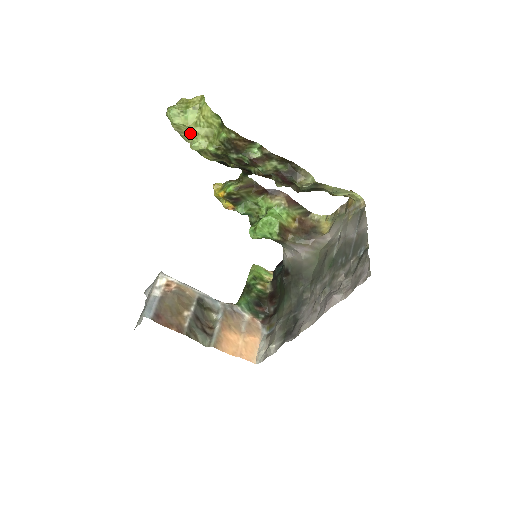
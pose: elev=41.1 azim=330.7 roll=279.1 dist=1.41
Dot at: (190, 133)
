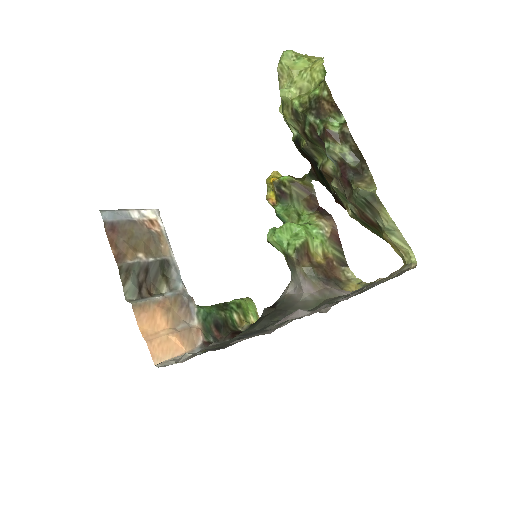
Dot at: (288, 80)
